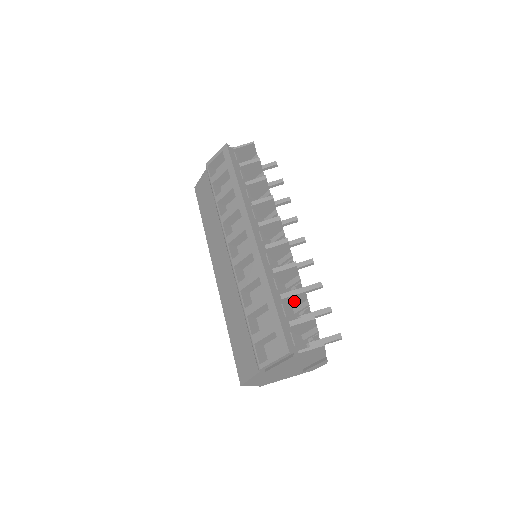
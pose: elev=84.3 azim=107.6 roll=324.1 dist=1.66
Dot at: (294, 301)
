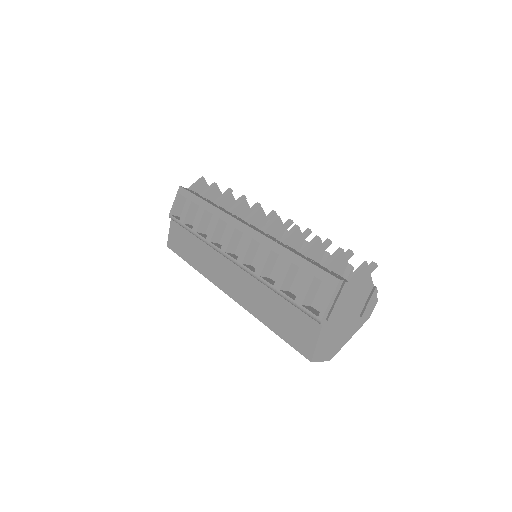
Dot at: (314, 256)
